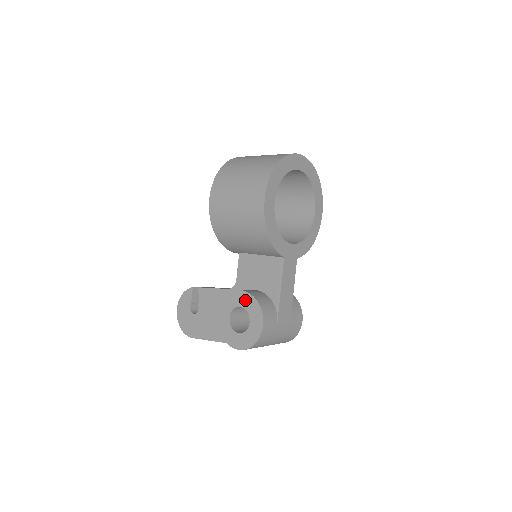
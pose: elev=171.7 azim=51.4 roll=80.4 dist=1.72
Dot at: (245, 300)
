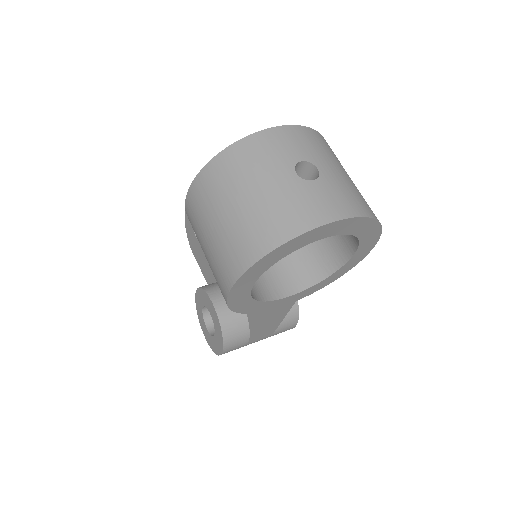
Dot at: (214, 316)
